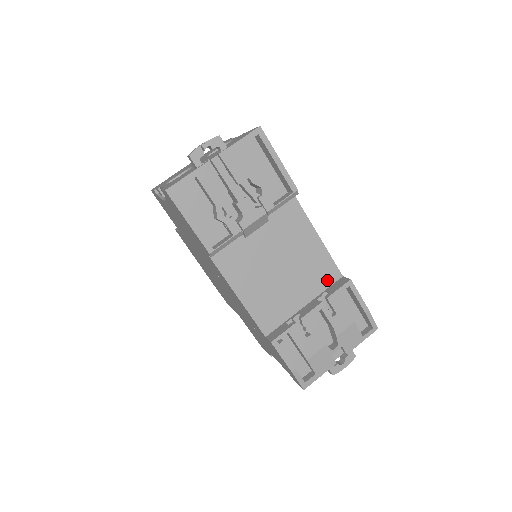
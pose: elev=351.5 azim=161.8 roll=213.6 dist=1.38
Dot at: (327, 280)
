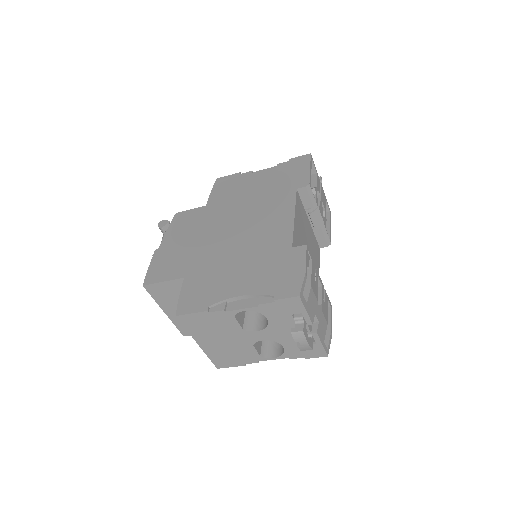
Dot at: occluded
